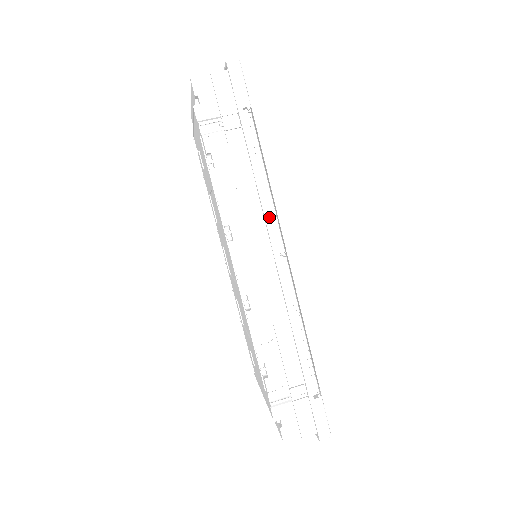
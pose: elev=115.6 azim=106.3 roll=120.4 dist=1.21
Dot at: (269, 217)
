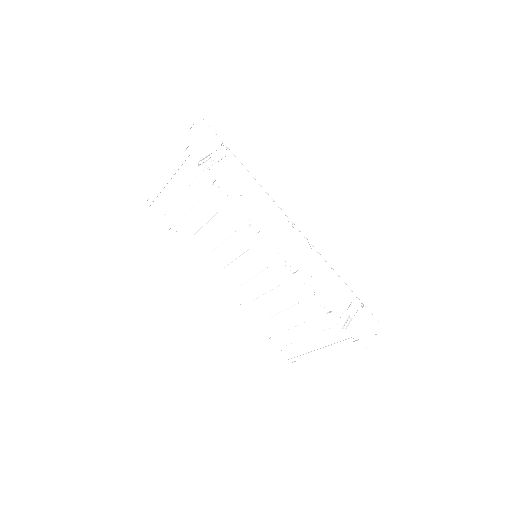
Dot at: (273, 205)
